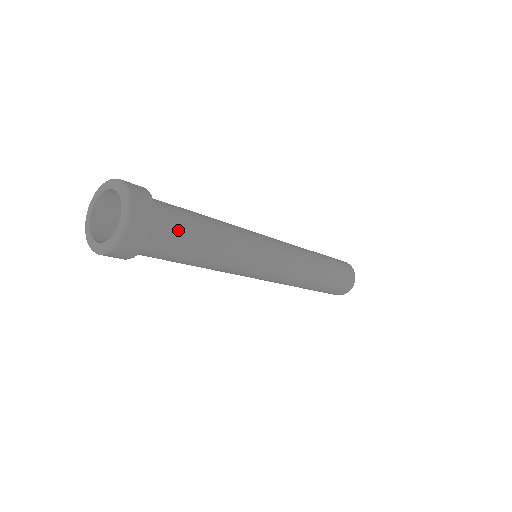
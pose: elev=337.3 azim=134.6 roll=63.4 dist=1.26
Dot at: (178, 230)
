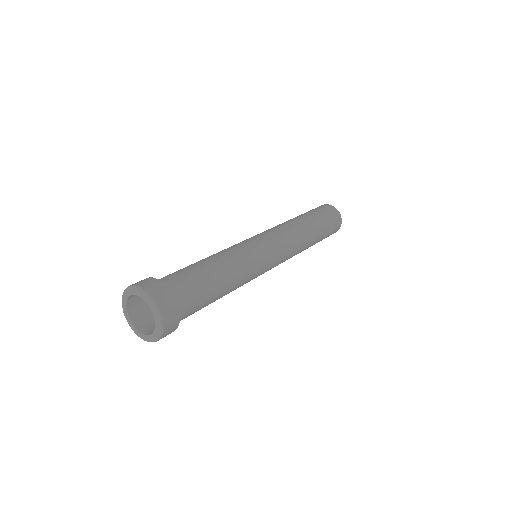
Dot at: (196, 306)
